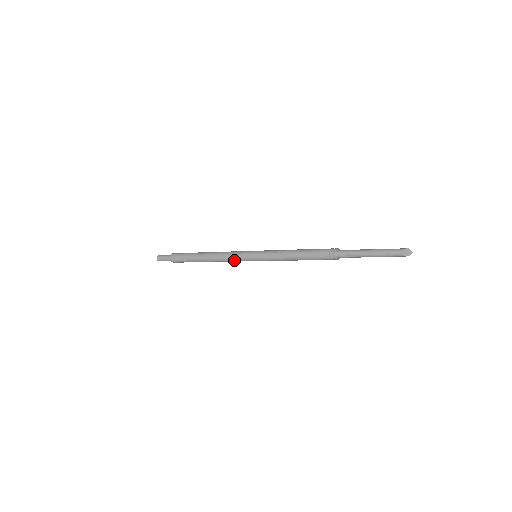
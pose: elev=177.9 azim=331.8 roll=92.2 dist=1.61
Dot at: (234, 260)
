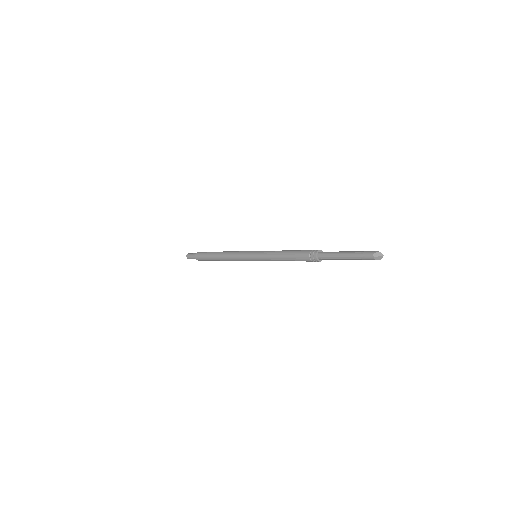
Dot at: (240, 260)
